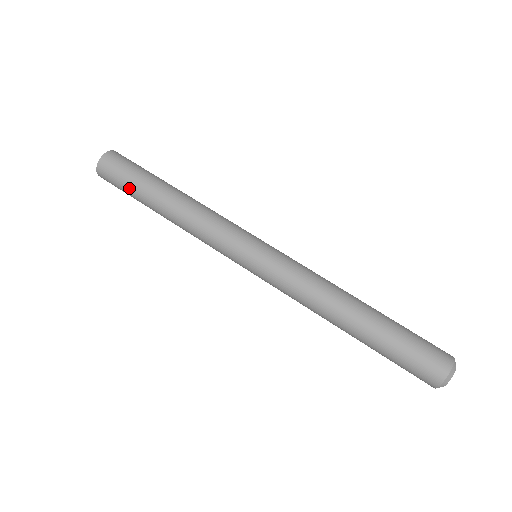
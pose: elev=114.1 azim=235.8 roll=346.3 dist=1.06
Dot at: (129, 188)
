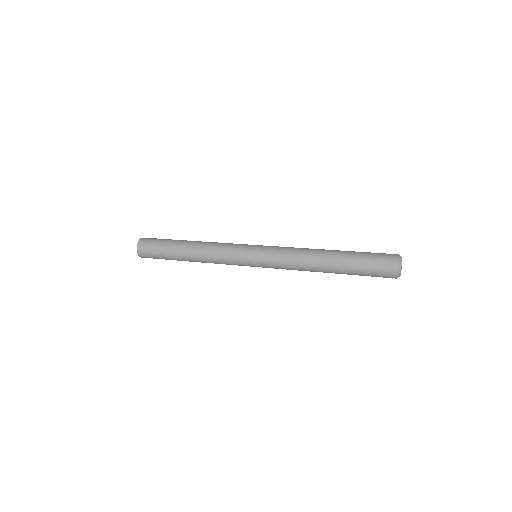
Dot at: (164, 242)
